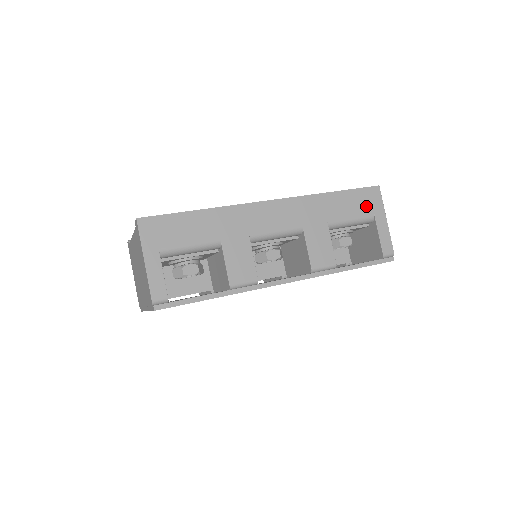
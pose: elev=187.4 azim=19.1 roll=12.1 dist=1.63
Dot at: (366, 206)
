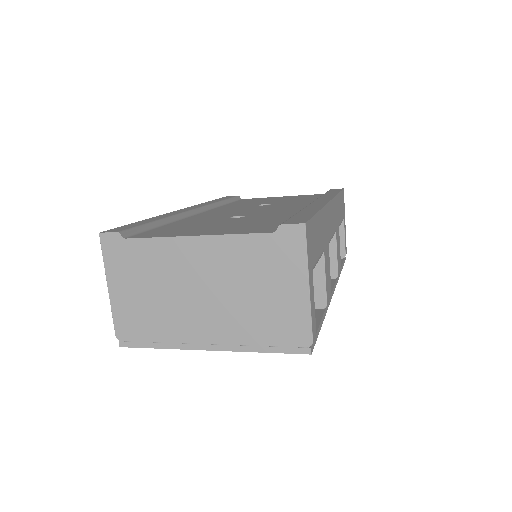
Dot at: occluded
